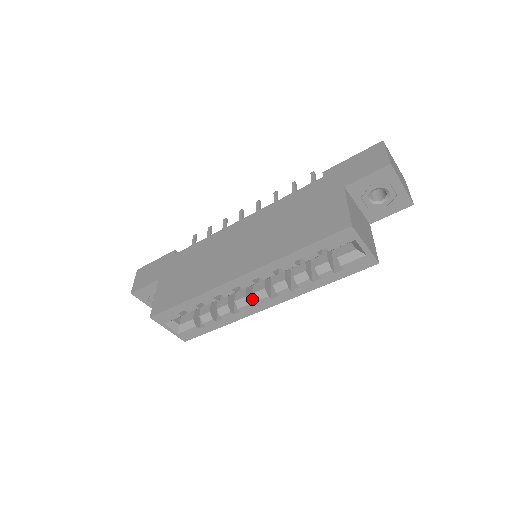
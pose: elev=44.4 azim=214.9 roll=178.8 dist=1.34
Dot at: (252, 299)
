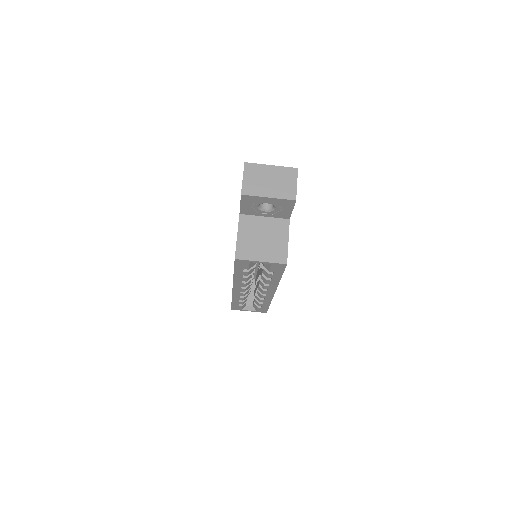
Dot at: occluded
